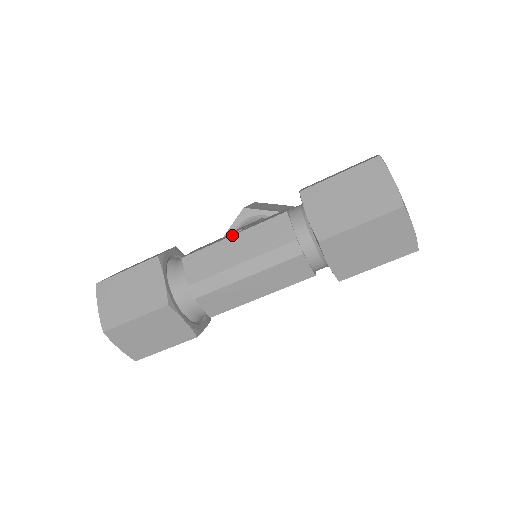
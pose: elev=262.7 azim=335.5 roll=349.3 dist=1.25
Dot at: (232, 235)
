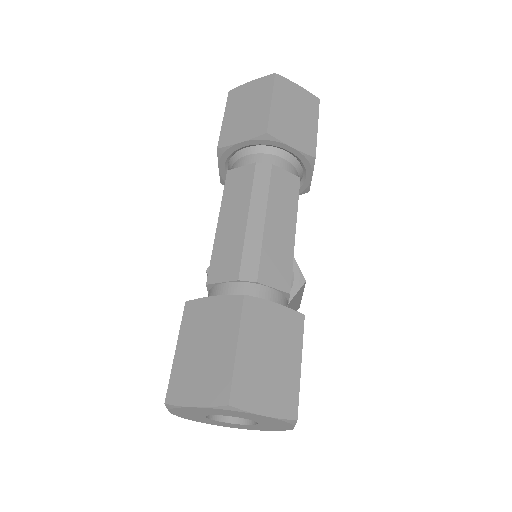
Dot at: (217, 224)
